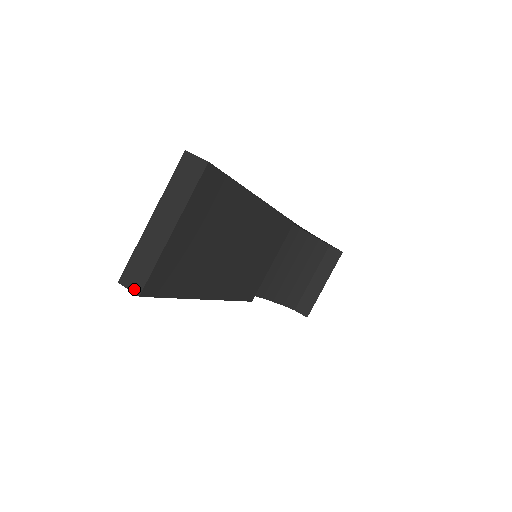
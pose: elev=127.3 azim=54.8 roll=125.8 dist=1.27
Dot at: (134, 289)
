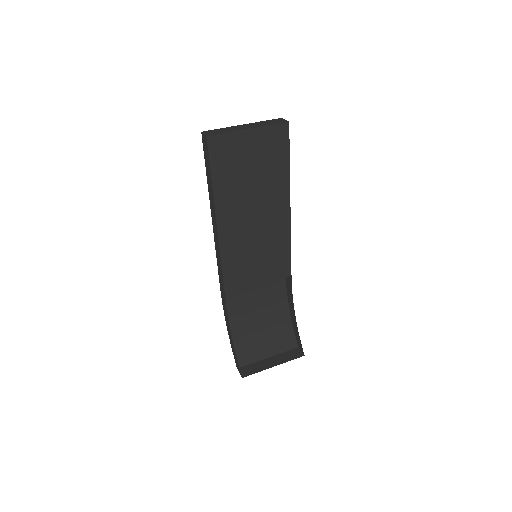
Dot at: (207, 134)
